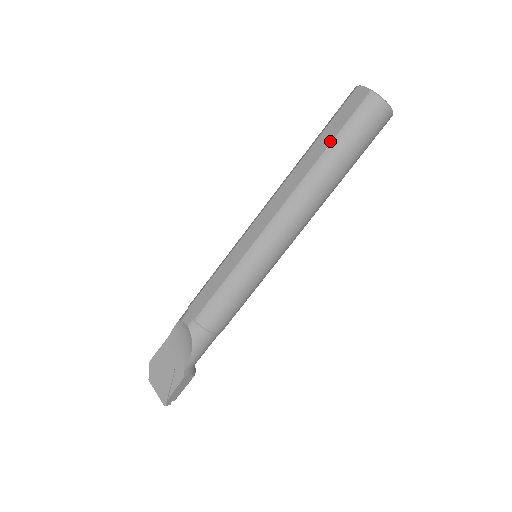
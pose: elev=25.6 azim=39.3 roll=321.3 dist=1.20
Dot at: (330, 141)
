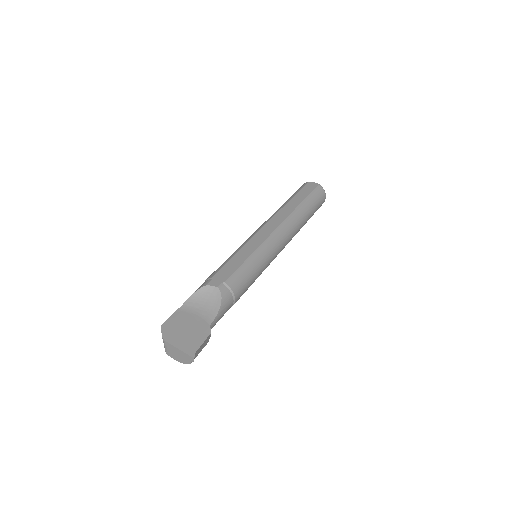
Dot at: (303, 199)
